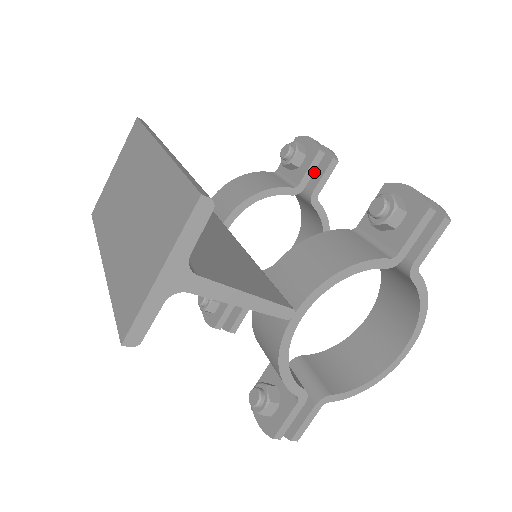
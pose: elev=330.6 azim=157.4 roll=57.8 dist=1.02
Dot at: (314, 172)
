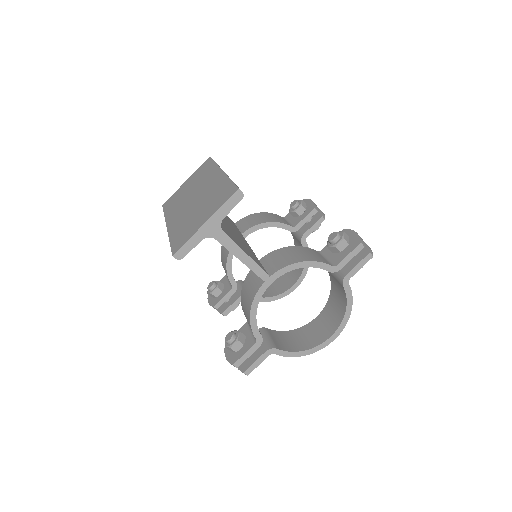
Dot at: (308, 223)
